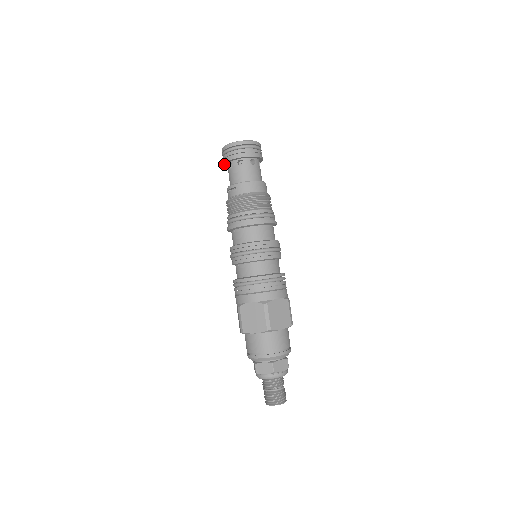
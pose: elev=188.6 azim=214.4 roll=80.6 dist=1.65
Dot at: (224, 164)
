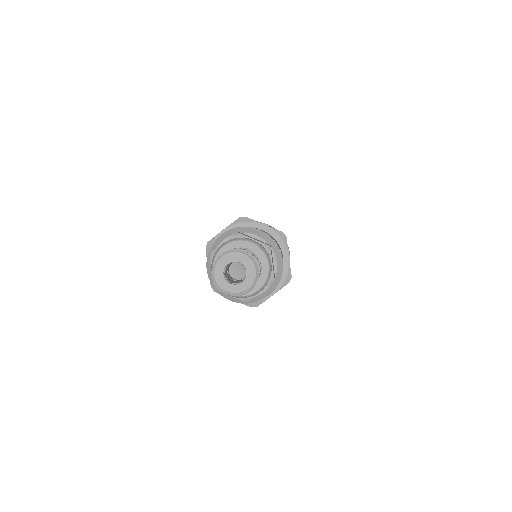
Dot at: occluded
